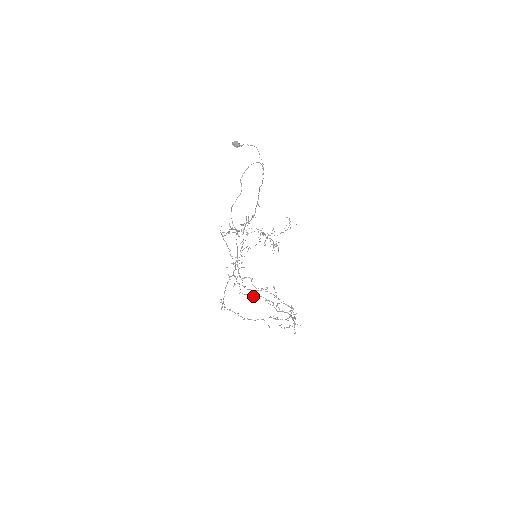
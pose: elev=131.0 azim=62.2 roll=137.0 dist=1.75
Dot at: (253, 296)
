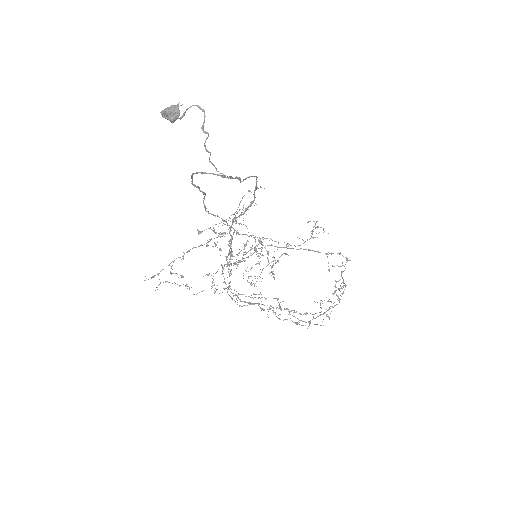
Dot at: (244, 302)
